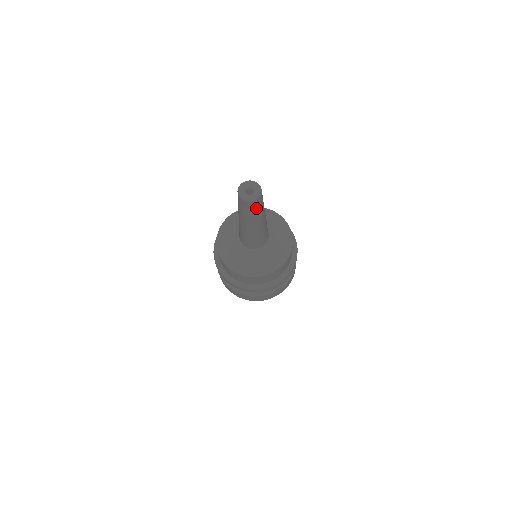
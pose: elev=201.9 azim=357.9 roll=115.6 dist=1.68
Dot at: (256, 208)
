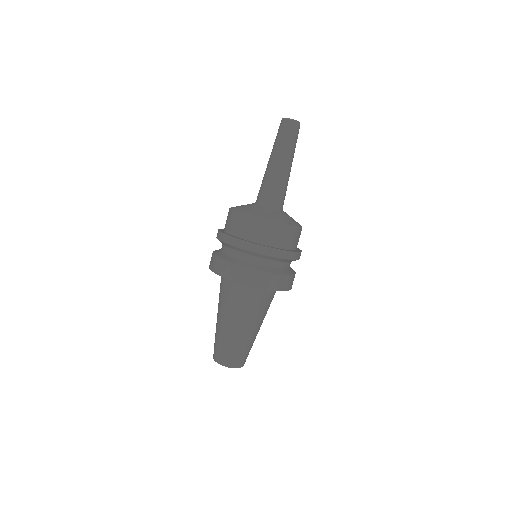
Dot at: (295, 135)
